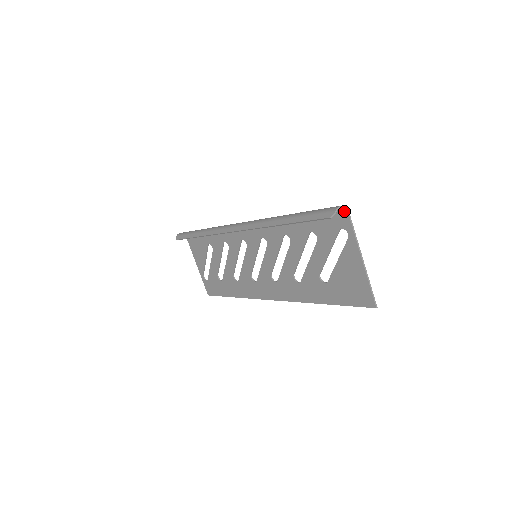
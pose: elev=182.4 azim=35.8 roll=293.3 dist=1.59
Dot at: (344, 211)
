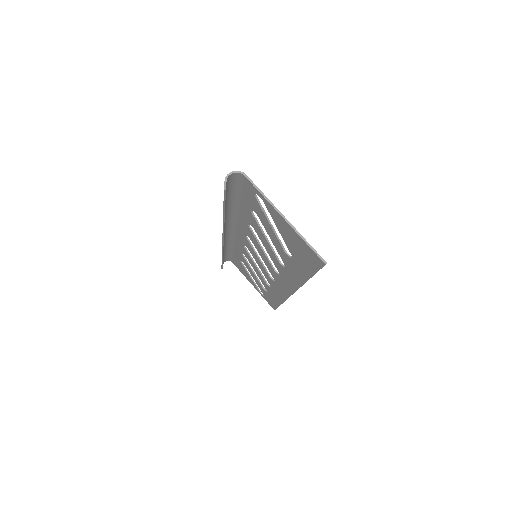
Dot at: (241, 175)
